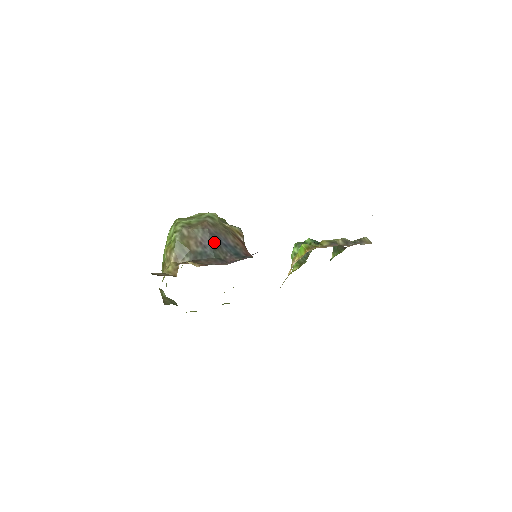
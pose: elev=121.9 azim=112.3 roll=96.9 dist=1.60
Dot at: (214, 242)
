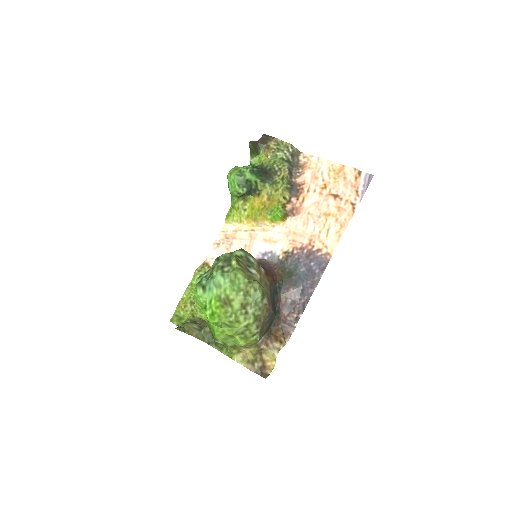
Dot at: occluded
